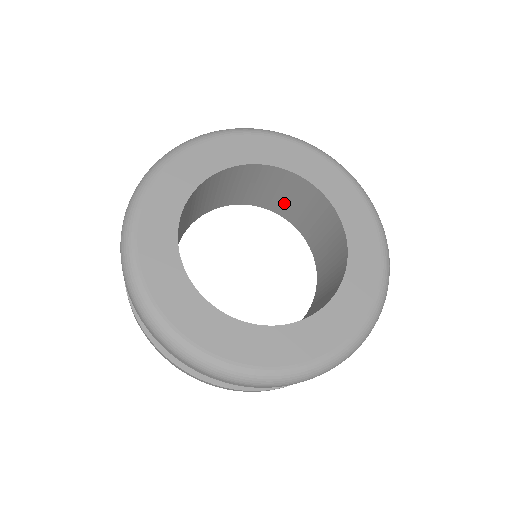
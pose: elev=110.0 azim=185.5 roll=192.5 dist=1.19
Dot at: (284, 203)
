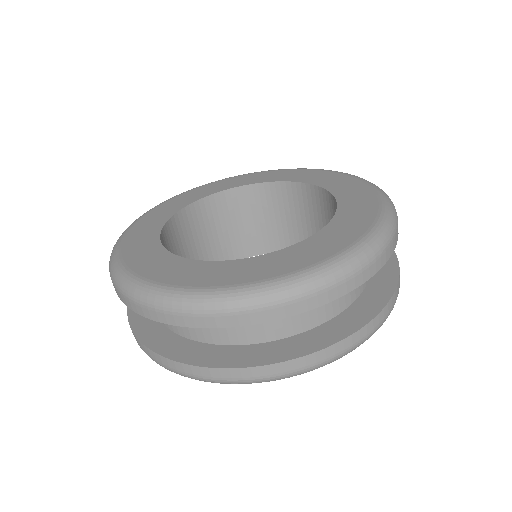
Dot at: occluded
